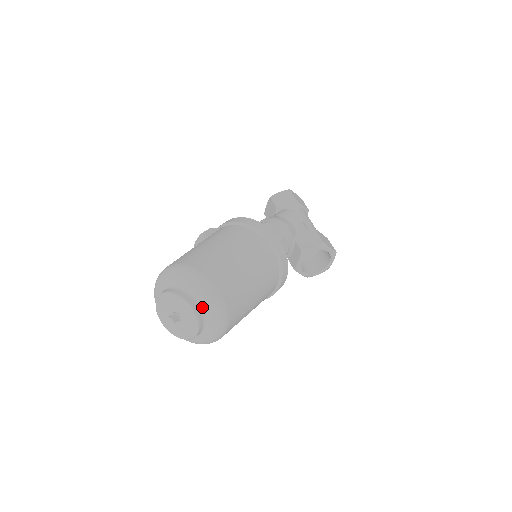
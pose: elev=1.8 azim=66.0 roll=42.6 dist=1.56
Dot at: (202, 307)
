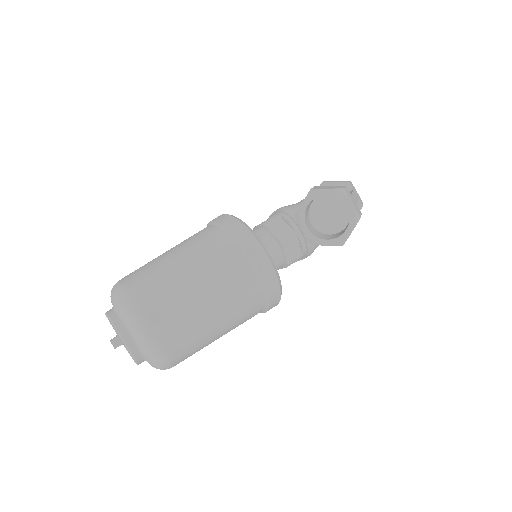
Dot at: (118, 312)
